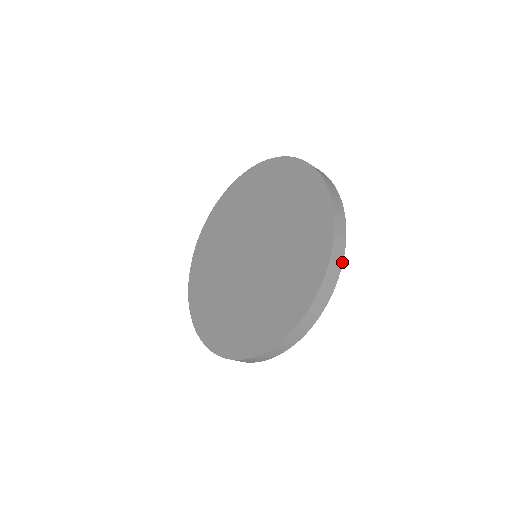
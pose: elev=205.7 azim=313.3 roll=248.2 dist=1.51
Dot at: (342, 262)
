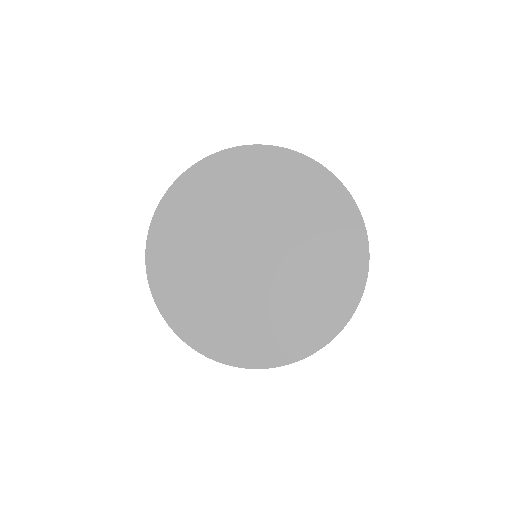
Dot at: occluded
